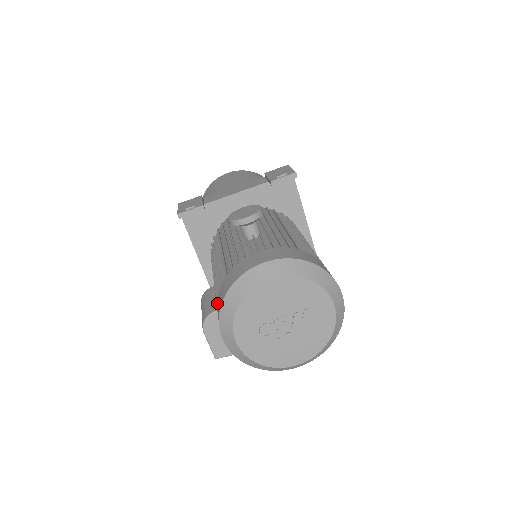
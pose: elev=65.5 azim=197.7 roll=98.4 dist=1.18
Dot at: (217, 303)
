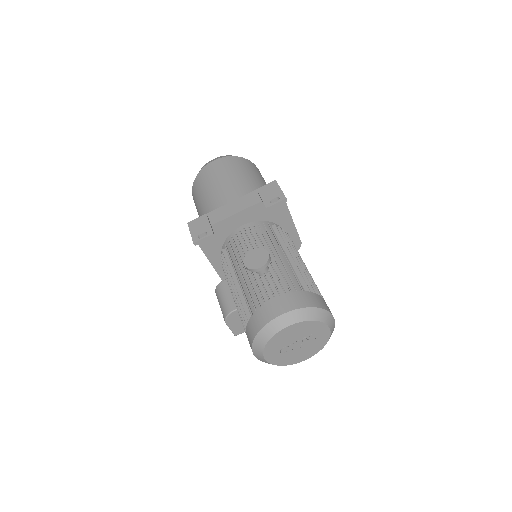
Dot at: (246, 331)
